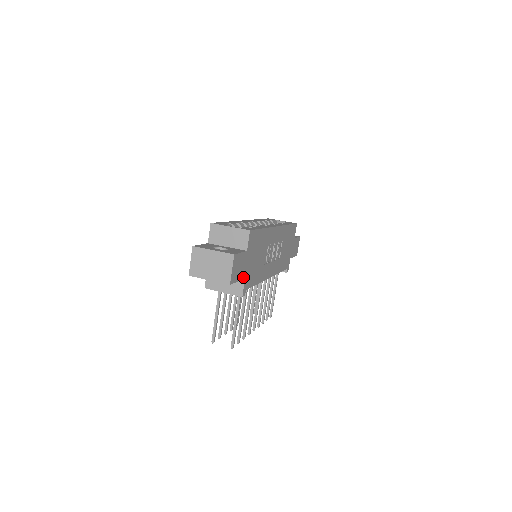
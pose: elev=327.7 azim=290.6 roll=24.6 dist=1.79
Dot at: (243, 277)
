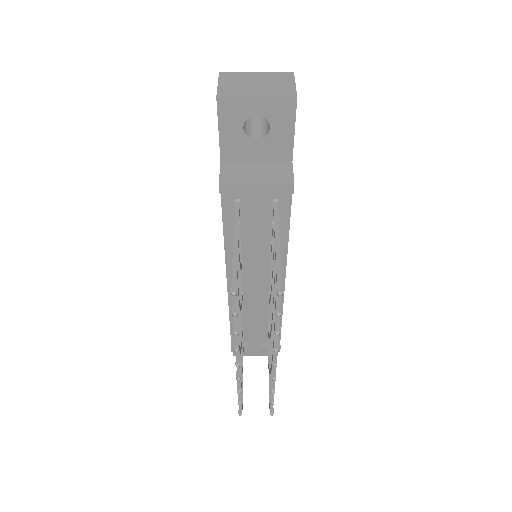
Dot at: (292, 152)
